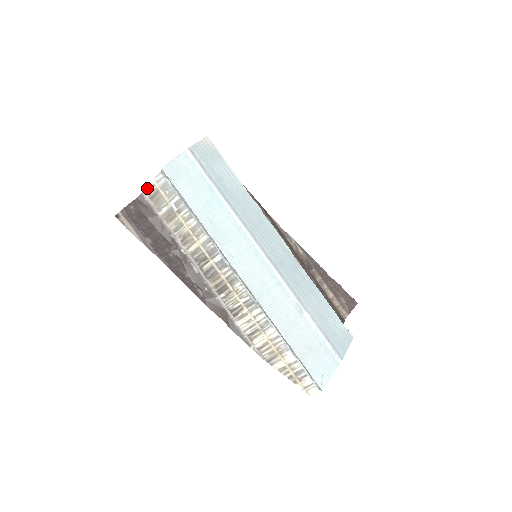
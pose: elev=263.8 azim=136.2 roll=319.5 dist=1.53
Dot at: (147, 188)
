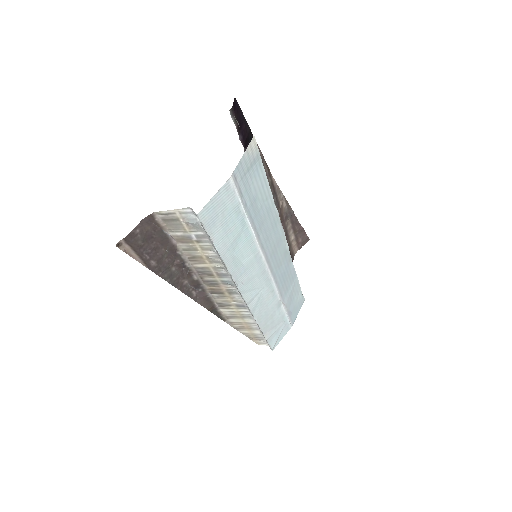
Dot at: (163, 212)
